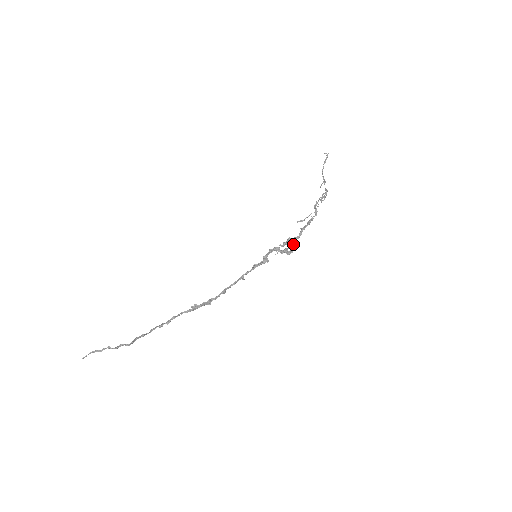
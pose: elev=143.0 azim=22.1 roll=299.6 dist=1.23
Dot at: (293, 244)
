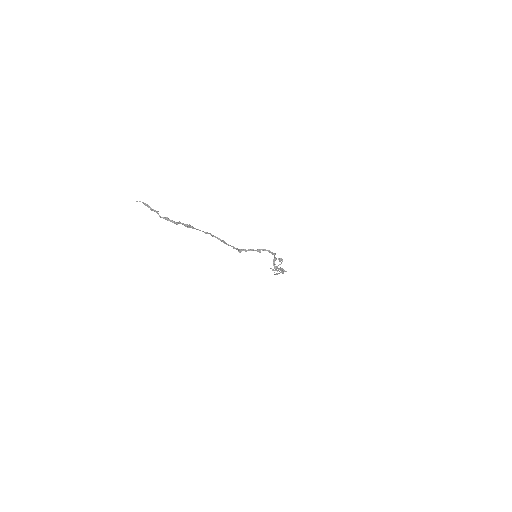
Dot at: (277, 268)
